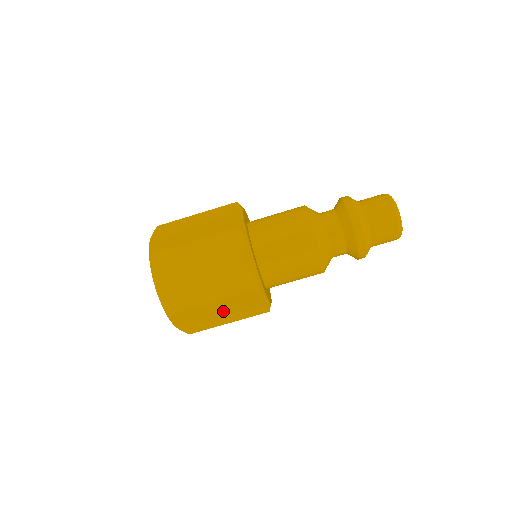
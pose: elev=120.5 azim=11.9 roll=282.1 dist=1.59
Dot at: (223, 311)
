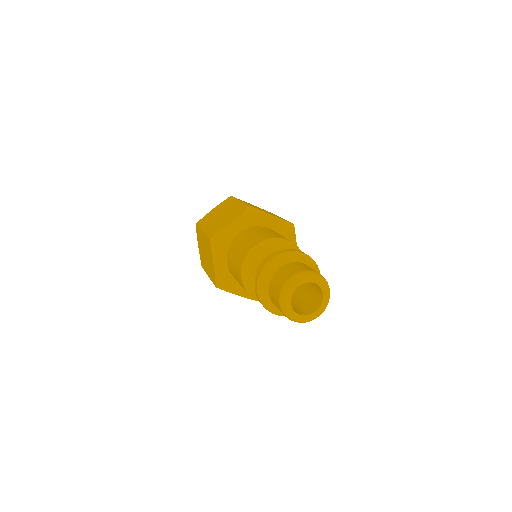
Dot at: occluded
